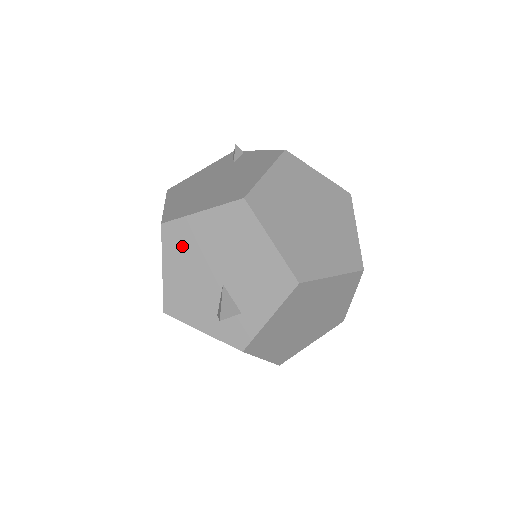
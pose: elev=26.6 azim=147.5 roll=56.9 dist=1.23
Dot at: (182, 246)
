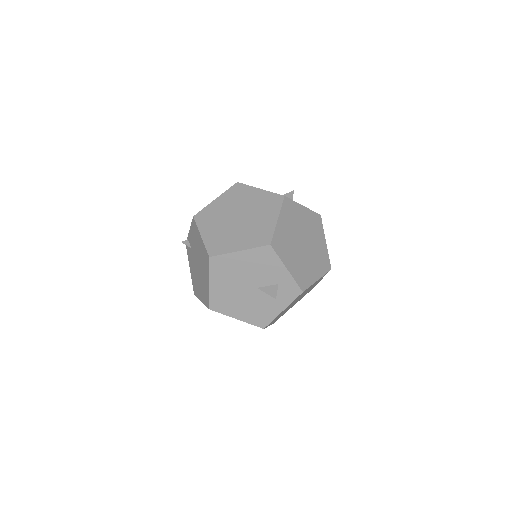
Dot at: (226, 302)
